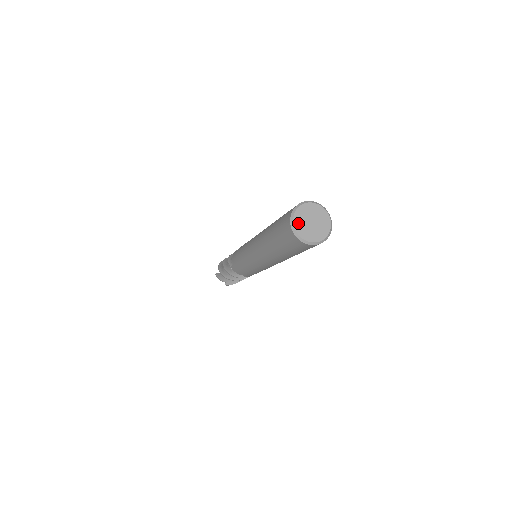
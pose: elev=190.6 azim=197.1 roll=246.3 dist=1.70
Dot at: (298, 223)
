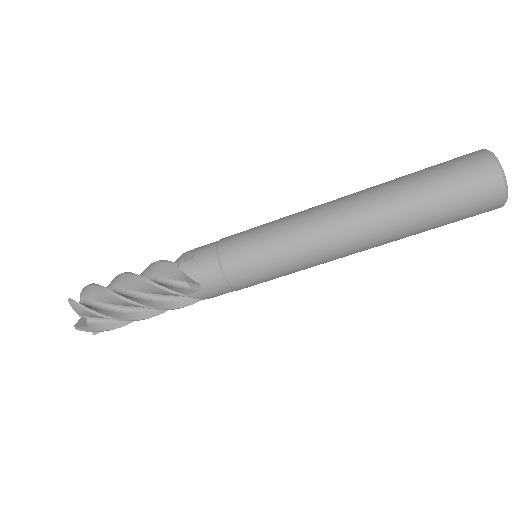
Dot at: occluded
